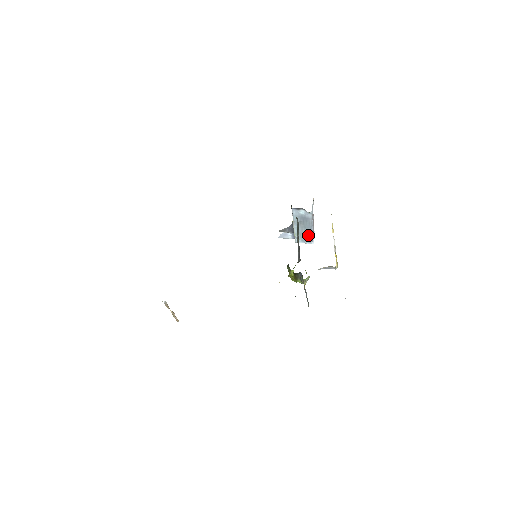
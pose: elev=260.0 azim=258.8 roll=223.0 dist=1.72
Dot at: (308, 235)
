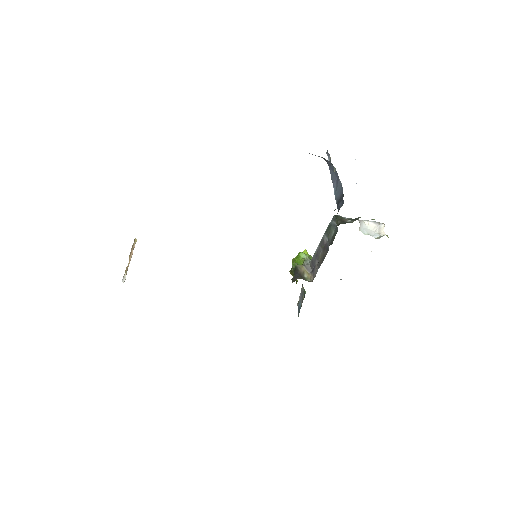
Dot at: occluded
